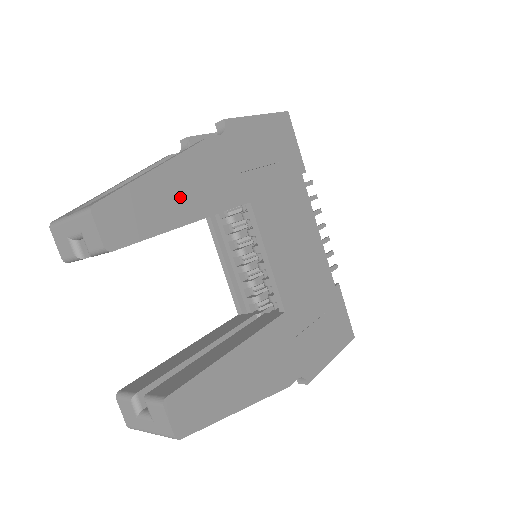
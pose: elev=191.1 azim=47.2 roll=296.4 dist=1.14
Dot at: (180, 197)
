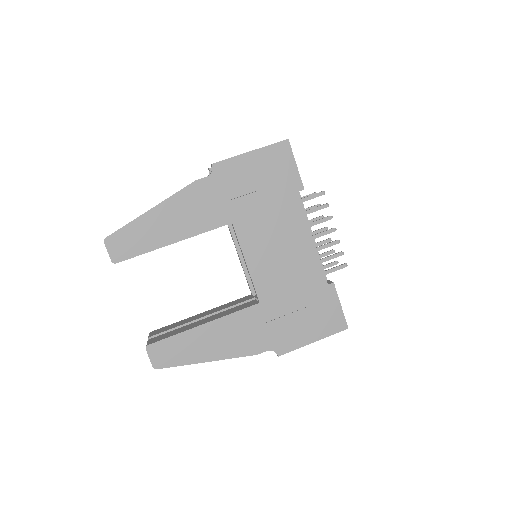
Dot at: (167, 227)
